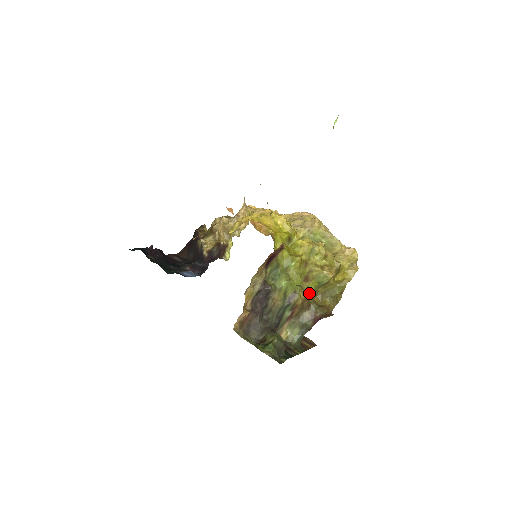
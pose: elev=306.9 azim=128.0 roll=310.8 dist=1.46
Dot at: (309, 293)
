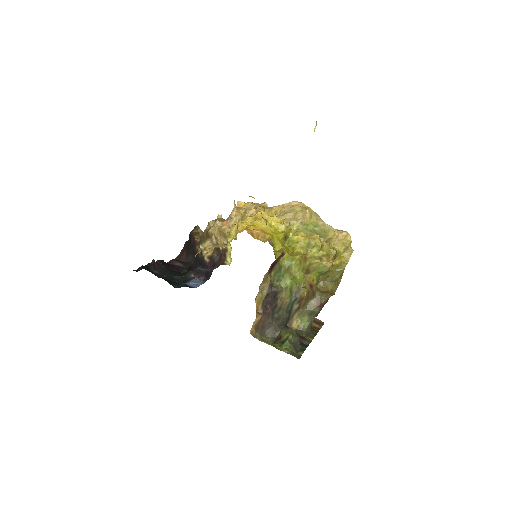
Dot at: (312, 283)
